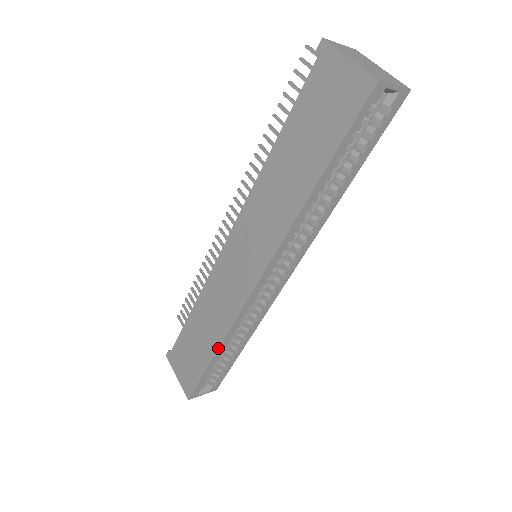
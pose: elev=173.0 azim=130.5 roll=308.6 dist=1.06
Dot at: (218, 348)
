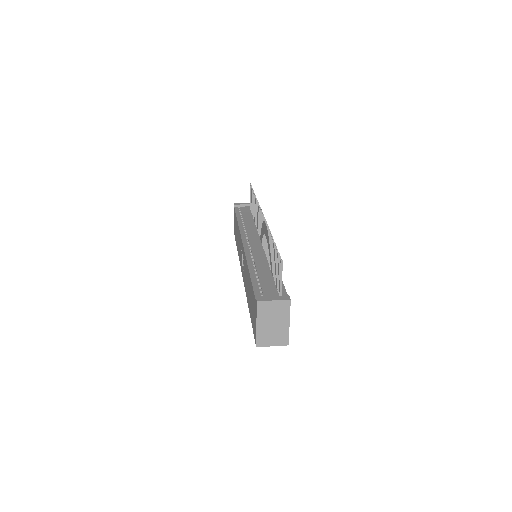
Dot at: occluded
